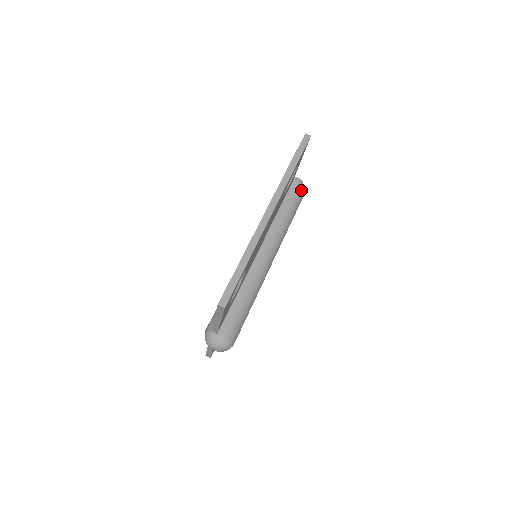
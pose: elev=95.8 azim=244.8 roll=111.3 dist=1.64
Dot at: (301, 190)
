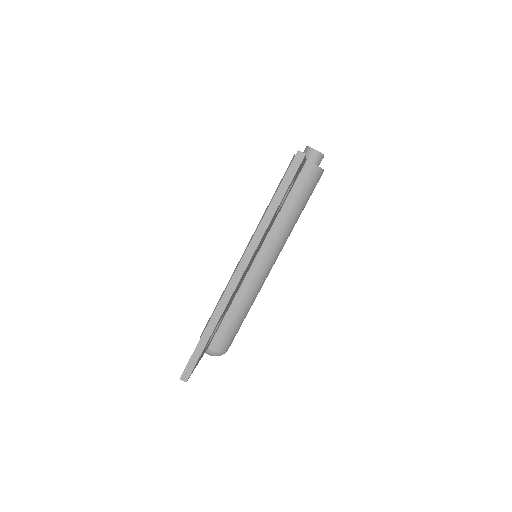
Dot at: (316, 172)
